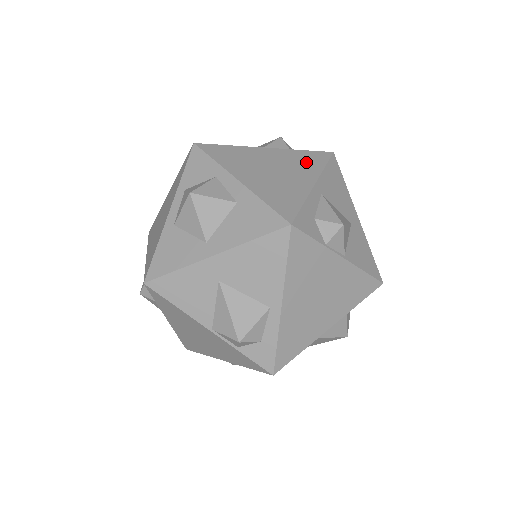
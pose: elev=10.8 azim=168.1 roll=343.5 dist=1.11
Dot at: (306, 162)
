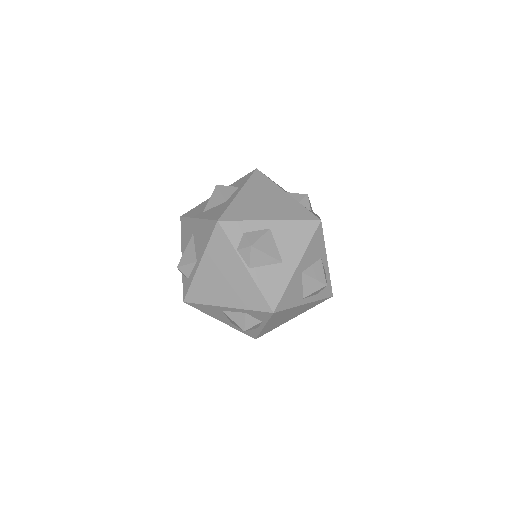
Dot at: (291, 211)
